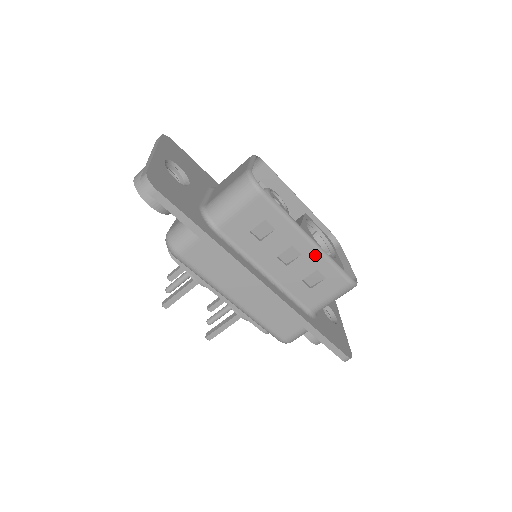
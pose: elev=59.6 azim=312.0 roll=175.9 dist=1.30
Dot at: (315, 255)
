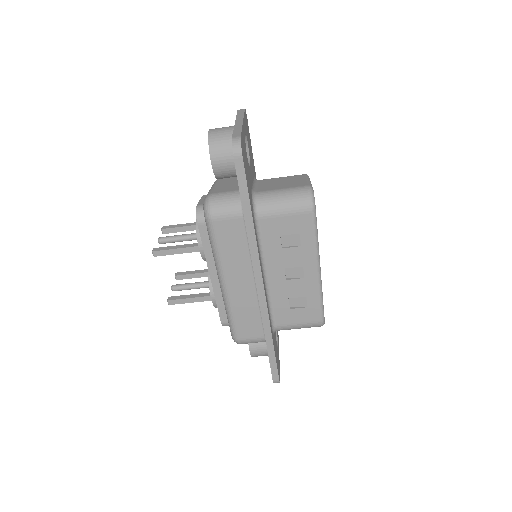
Dot at: (314, 284)
